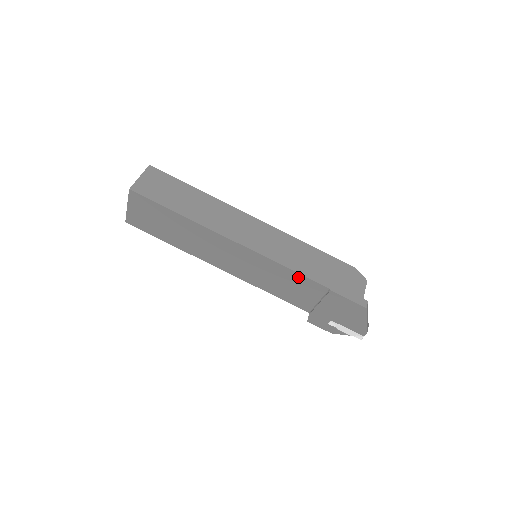
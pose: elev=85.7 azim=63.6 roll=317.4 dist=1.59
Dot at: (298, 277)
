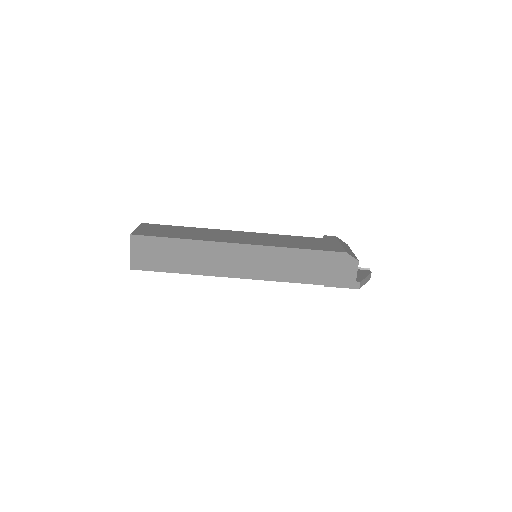
Dot at: occluded
